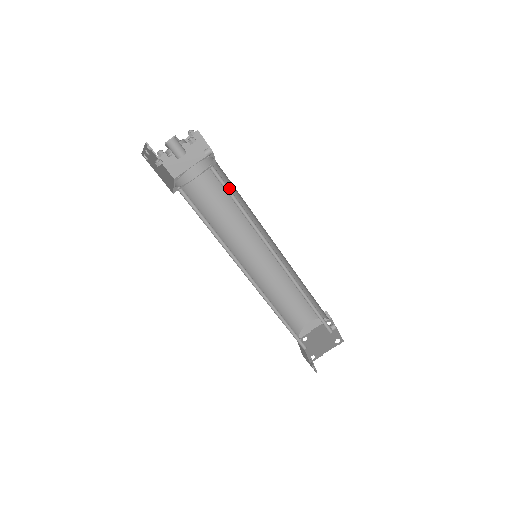
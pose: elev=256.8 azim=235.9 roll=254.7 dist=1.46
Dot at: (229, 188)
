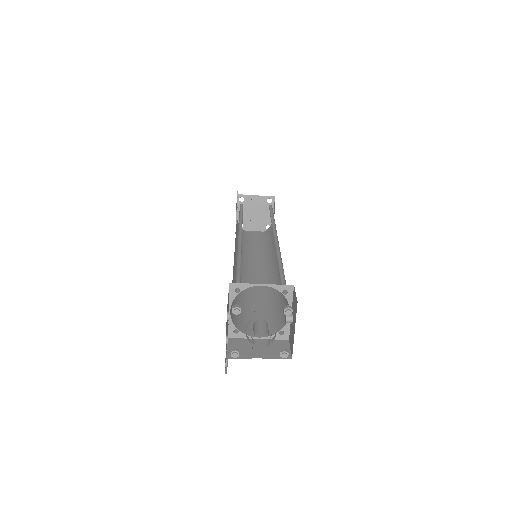
Dot at: occluded
